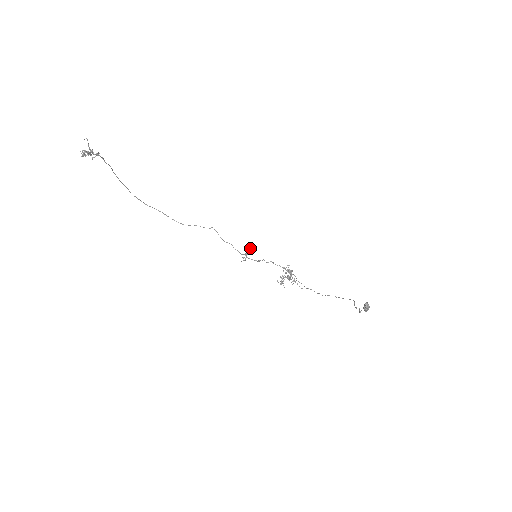
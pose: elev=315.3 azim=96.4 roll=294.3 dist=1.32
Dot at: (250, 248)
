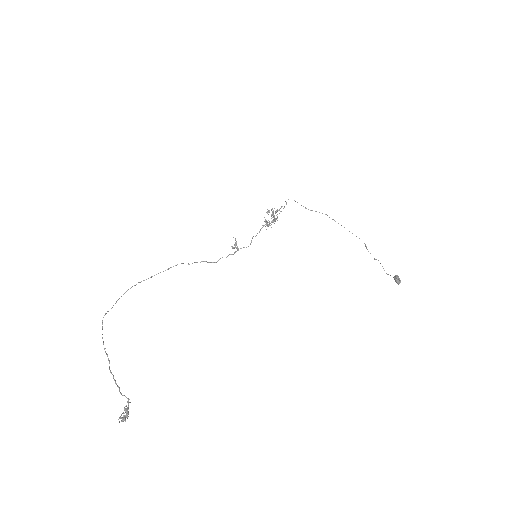
Dot at: occluded
